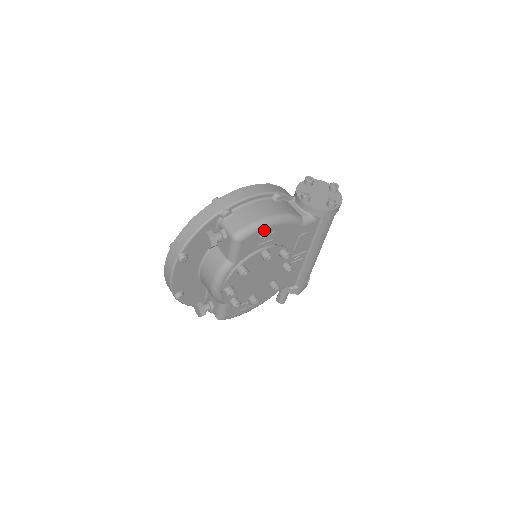
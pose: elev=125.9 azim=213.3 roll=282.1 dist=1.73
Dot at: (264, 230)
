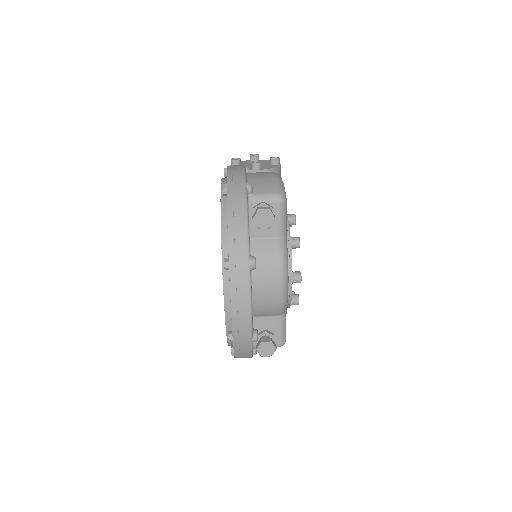
Dot at: occluded
